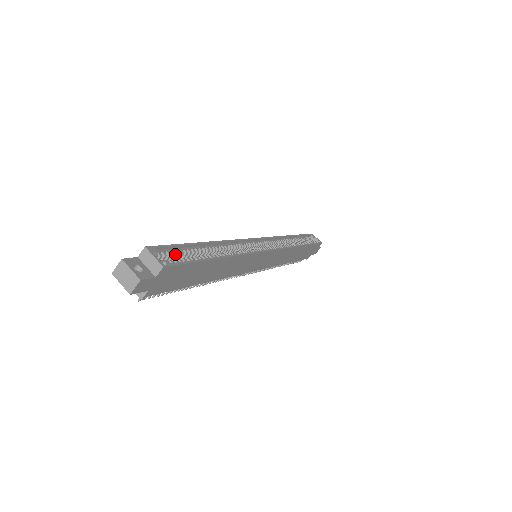
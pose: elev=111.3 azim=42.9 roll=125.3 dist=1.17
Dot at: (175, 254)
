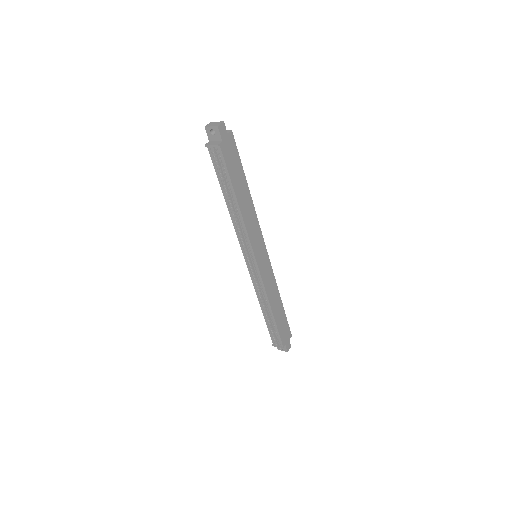
Dot at: occluded
